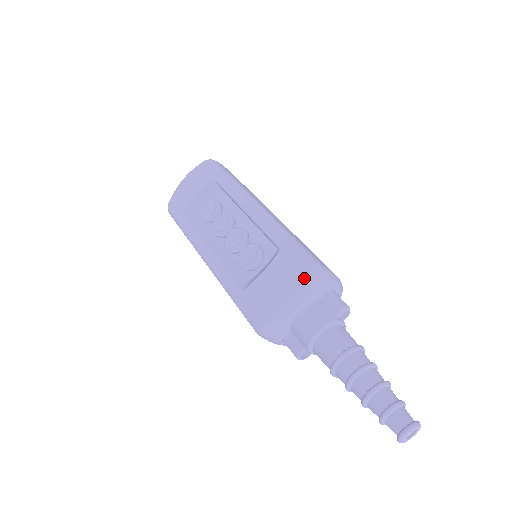
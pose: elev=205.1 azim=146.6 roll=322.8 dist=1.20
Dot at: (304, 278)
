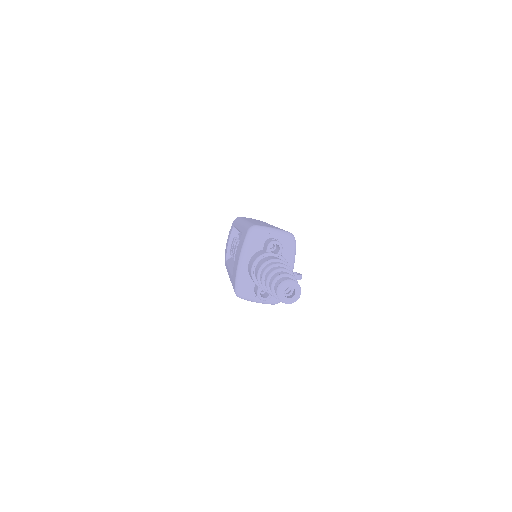
Dot at: (244, 239)
